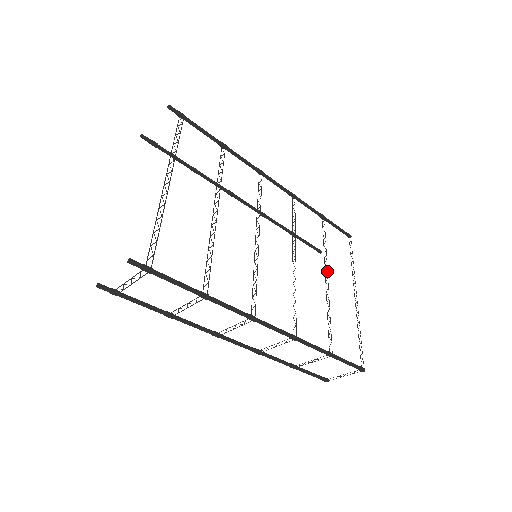
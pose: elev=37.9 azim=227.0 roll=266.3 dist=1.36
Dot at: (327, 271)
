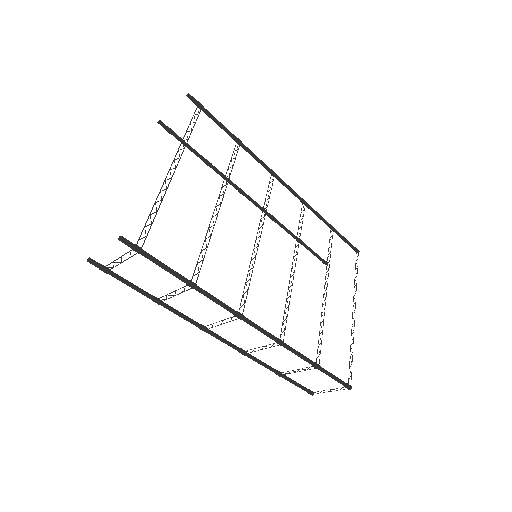
Dot at: occluded
